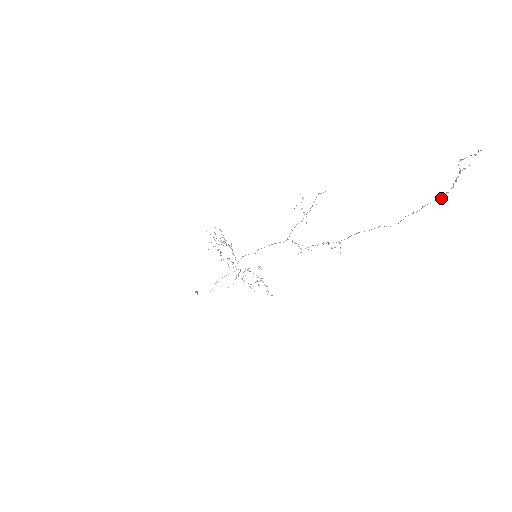
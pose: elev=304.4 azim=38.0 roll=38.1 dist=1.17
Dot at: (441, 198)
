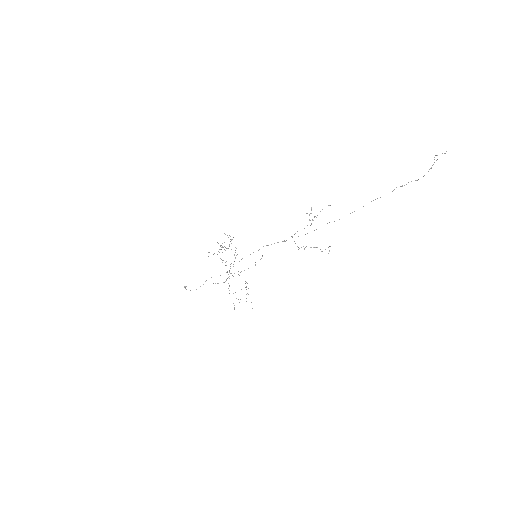
Dot at: occluded
